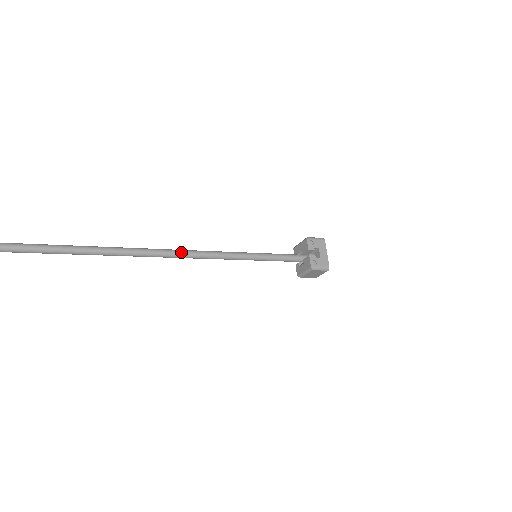
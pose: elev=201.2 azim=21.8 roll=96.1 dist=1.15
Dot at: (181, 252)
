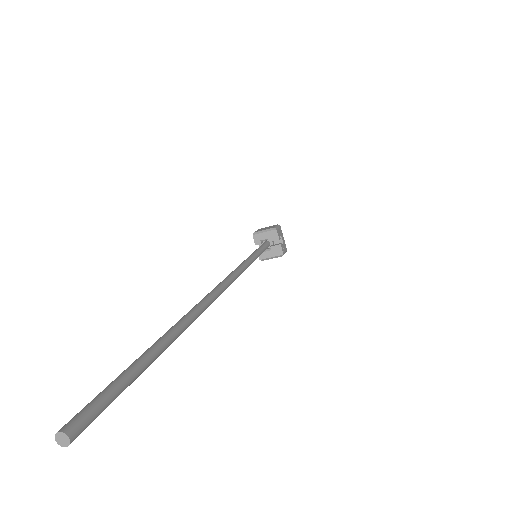
Dot at: (236, 276)
